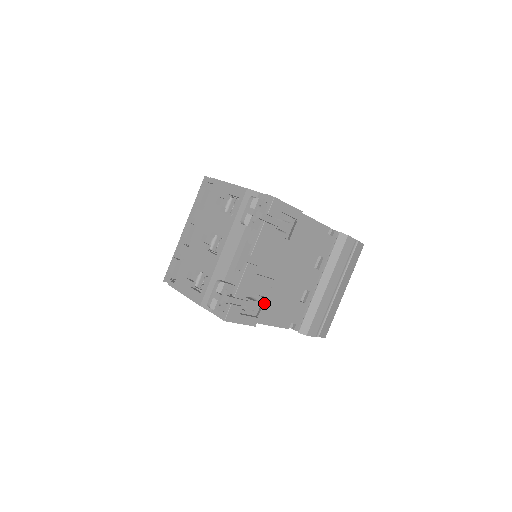
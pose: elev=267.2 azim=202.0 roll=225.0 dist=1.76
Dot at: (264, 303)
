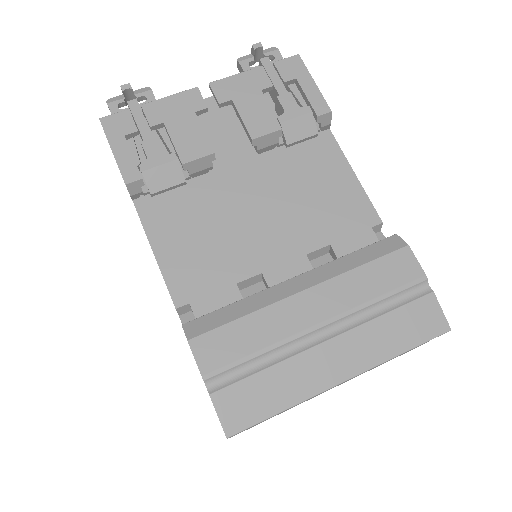
Dot at: (178, 202)
